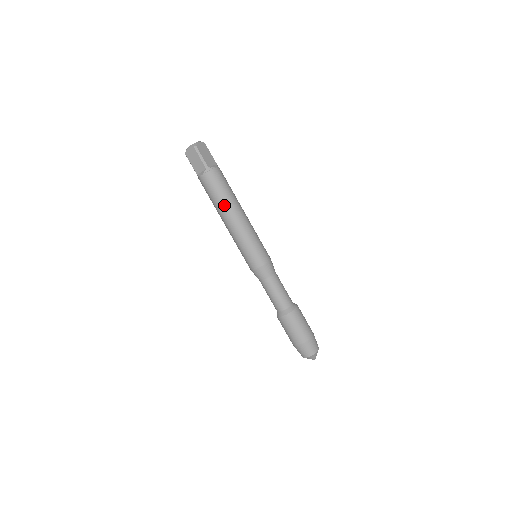
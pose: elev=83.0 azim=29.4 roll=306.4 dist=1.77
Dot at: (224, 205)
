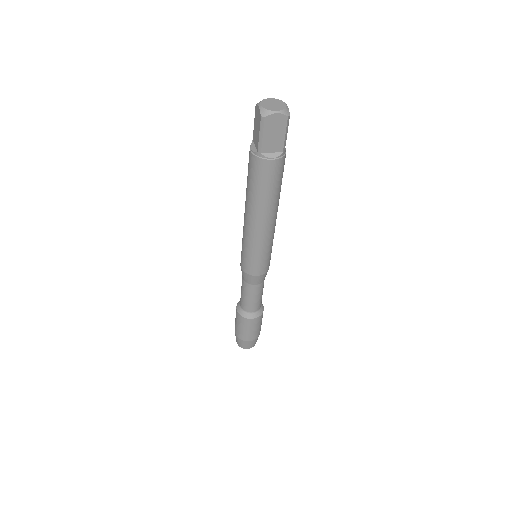
Dot at: (250, 200)
